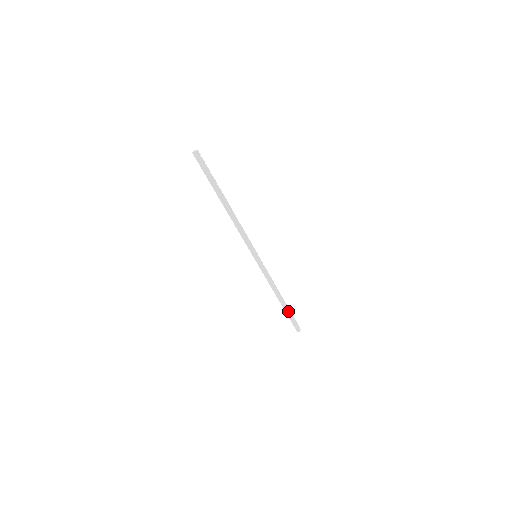
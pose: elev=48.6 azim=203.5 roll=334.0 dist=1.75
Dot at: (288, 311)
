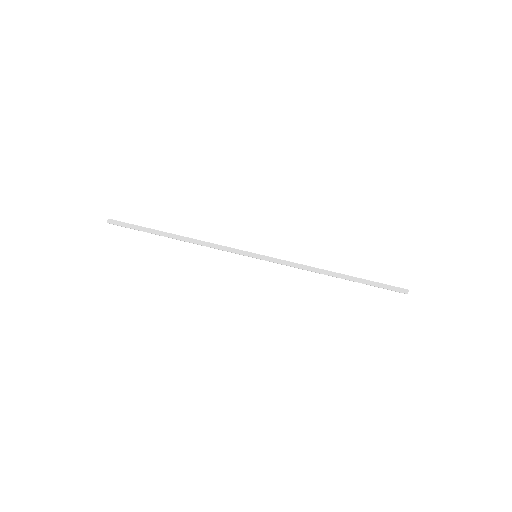
Dot at: (362, 279)
